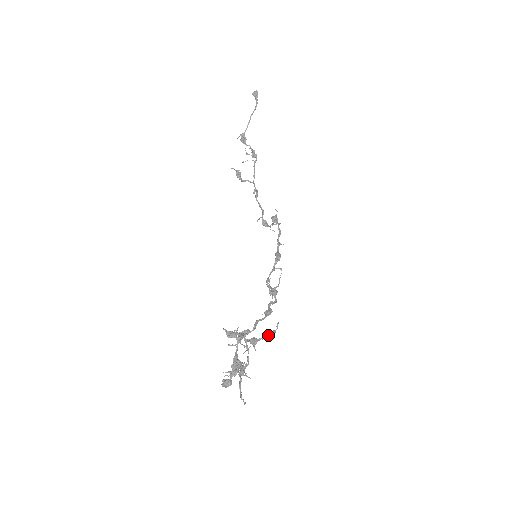
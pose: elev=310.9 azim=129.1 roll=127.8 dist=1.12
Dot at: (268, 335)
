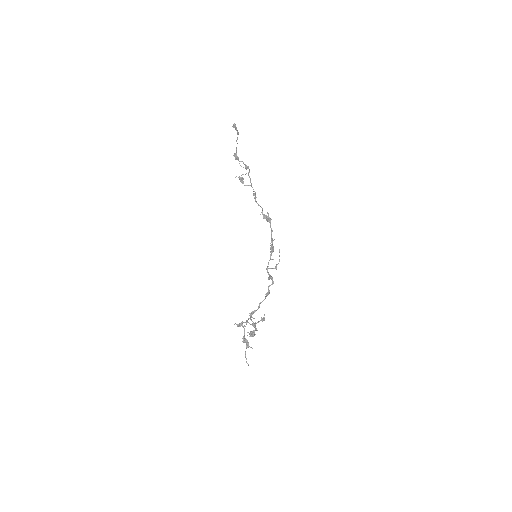
Dot at: (261, 320)
